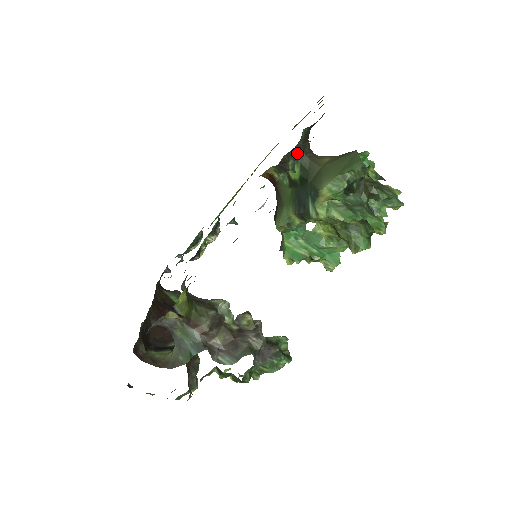
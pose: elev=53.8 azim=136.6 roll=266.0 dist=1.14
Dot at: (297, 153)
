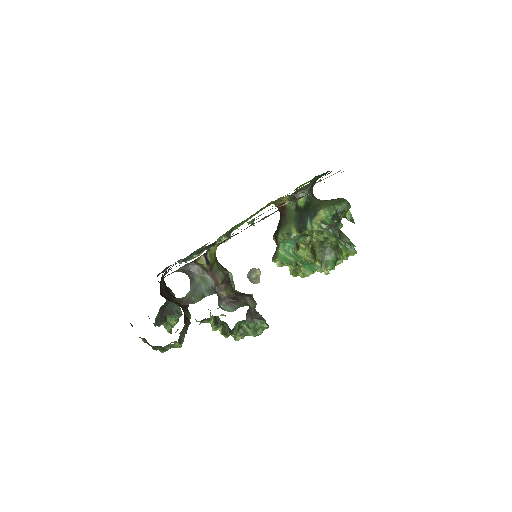
Dot at: occluded
